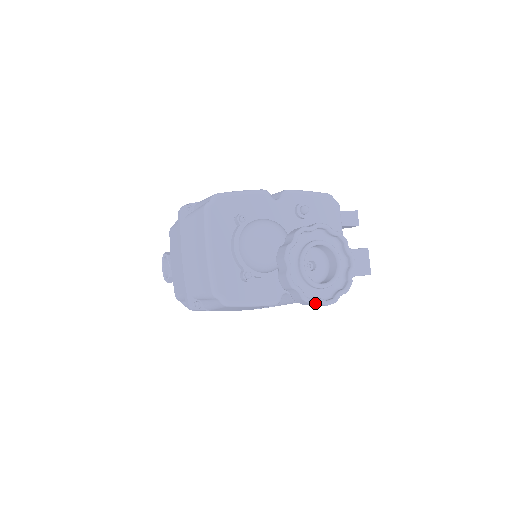
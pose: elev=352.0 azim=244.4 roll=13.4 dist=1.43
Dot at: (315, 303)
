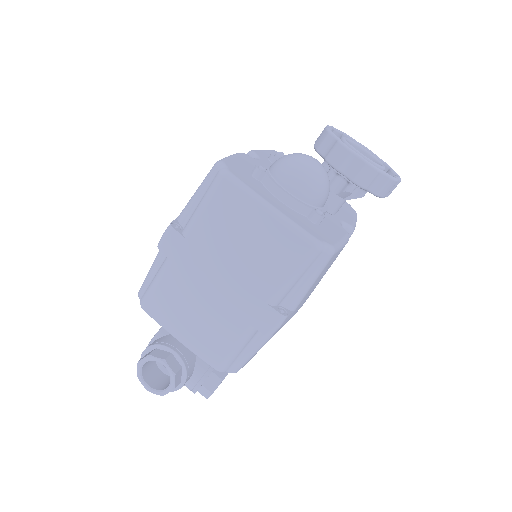
Dot at: (397, 180)
